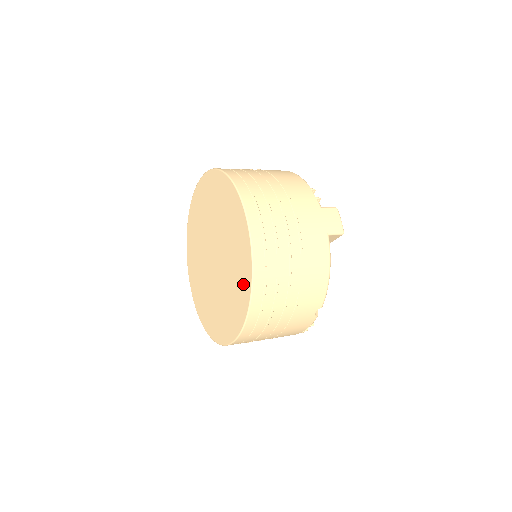
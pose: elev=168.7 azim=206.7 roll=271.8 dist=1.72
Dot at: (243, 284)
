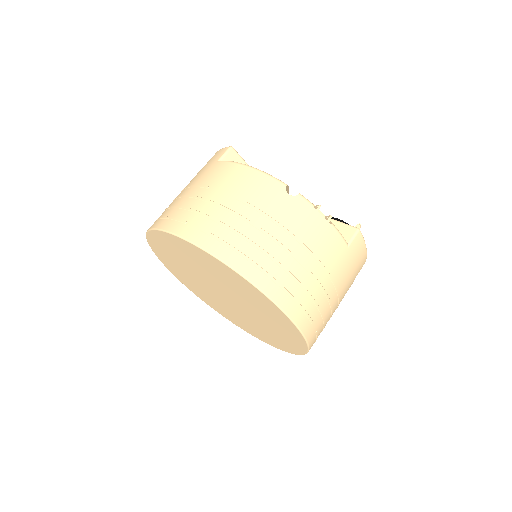
Dot at: (201, 257)
